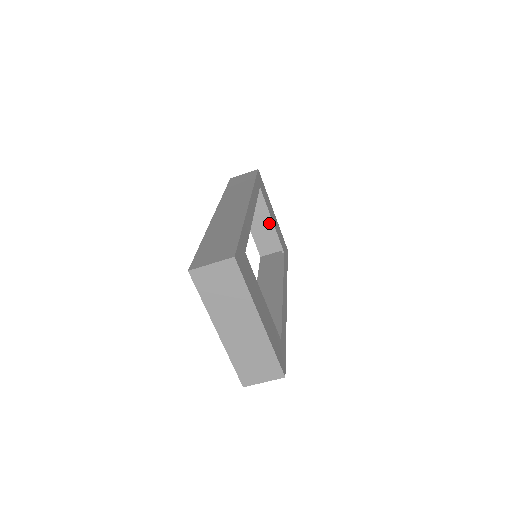
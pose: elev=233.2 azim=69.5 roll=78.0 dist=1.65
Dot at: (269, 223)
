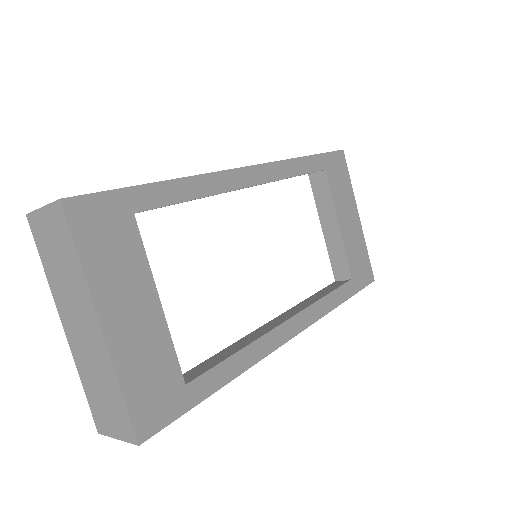
Dot at: occluded
